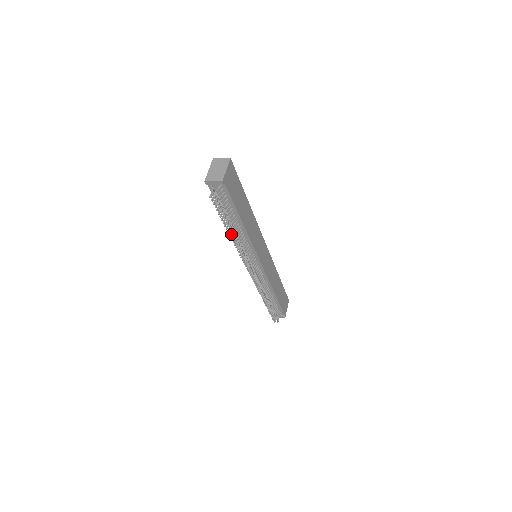
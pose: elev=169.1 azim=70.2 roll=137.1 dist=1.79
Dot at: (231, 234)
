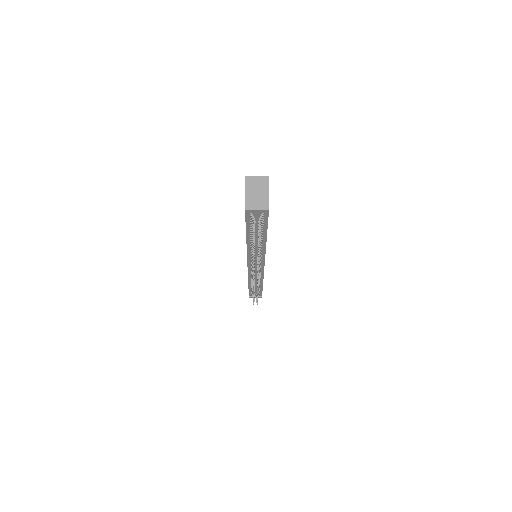
Dot at: occluded
